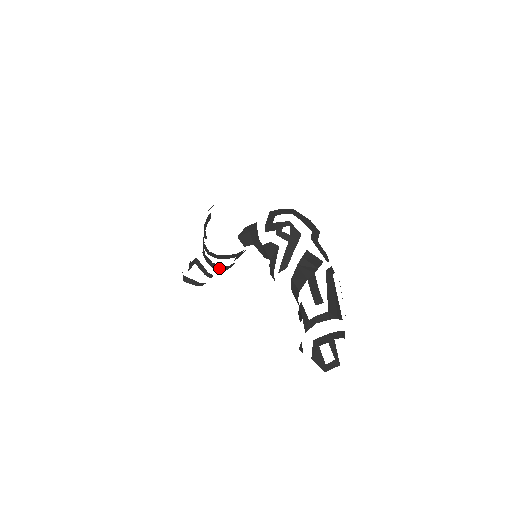
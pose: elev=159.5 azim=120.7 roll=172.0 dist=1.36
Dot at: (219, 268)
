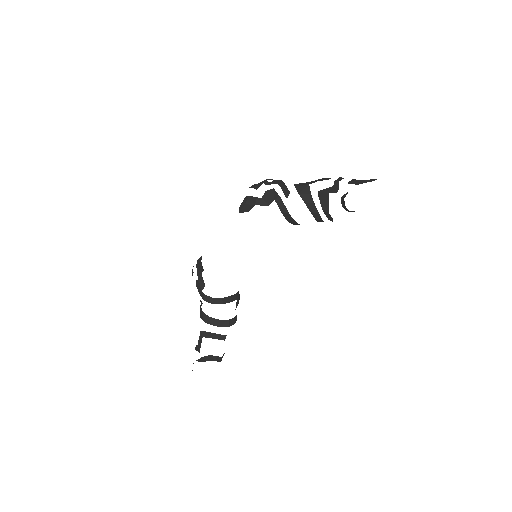
Dot at: (227, 324)
